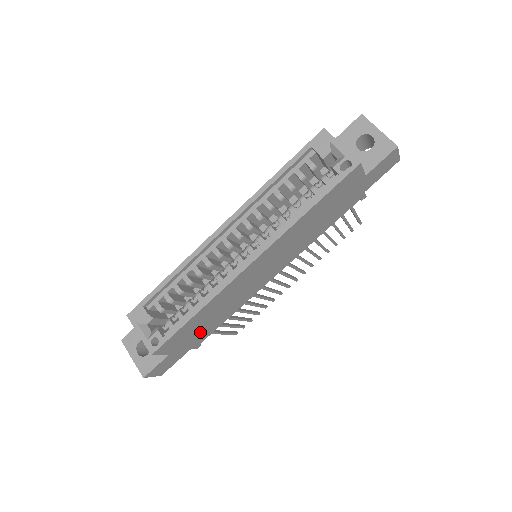
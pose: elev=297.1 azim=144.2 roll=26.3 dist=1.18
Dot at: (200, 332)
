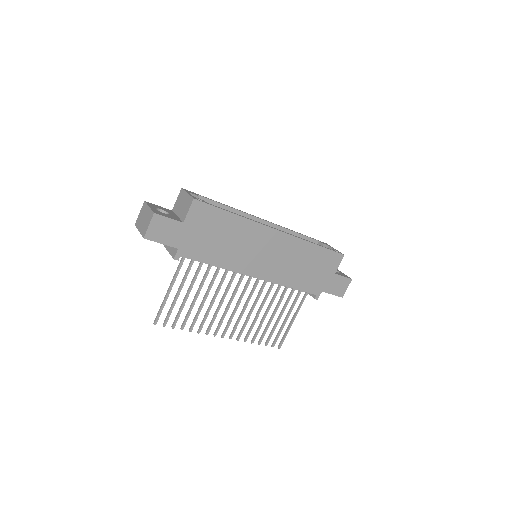
Dot at: (204, 241)
